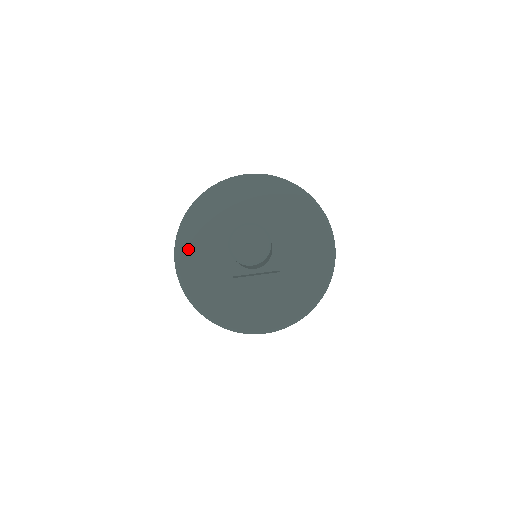
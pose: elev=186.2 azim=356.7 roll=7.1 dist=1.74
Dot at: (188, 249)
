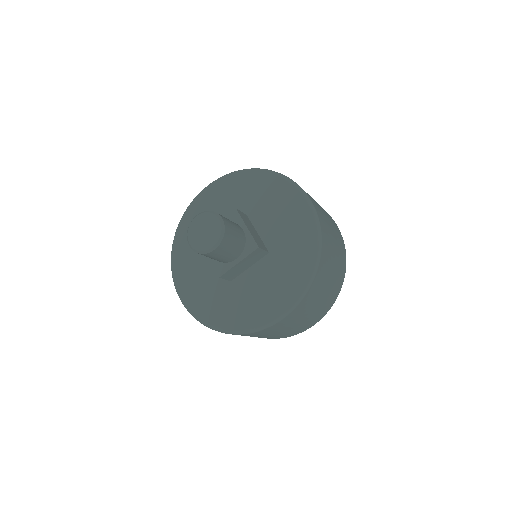
Dot at: (184, 277)
